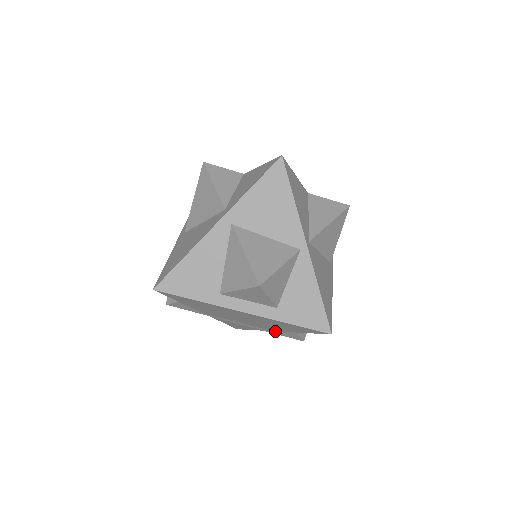
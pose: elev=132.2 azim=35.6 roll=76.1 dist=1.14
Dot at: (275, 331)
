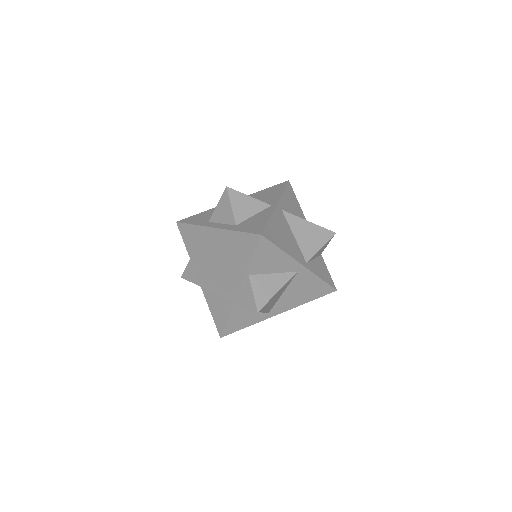
Dot at: (238, 295)
